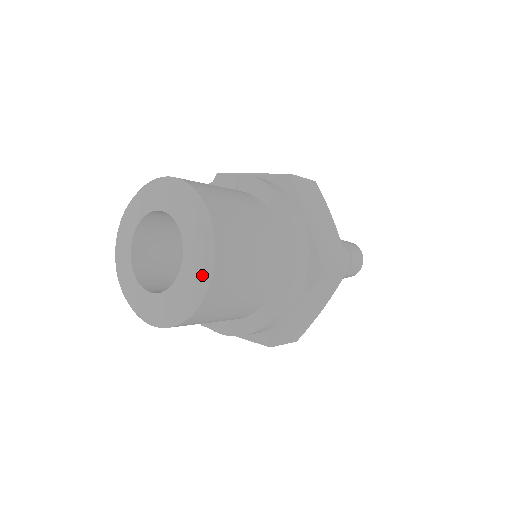
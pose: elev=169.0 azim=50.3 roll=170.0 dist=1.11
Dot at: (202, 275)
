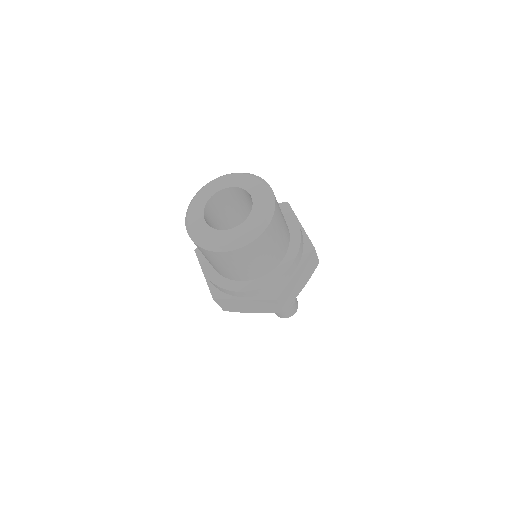
Dot at: (268, 213)
